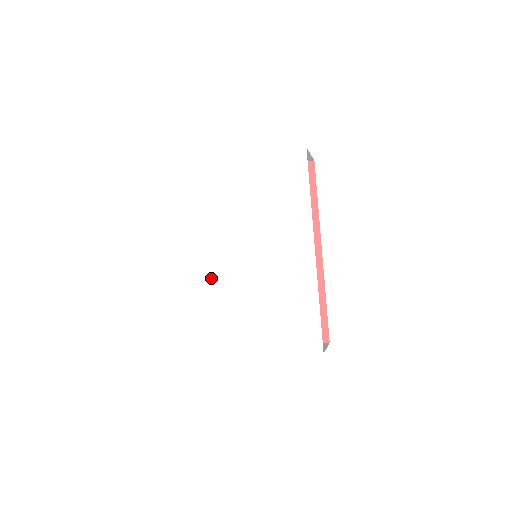
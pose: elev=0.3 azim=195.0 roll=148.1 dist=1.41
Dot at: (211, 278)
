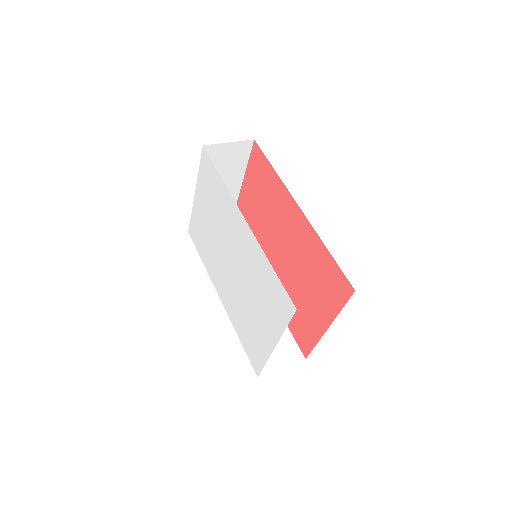
Dot at: (230, 300)
